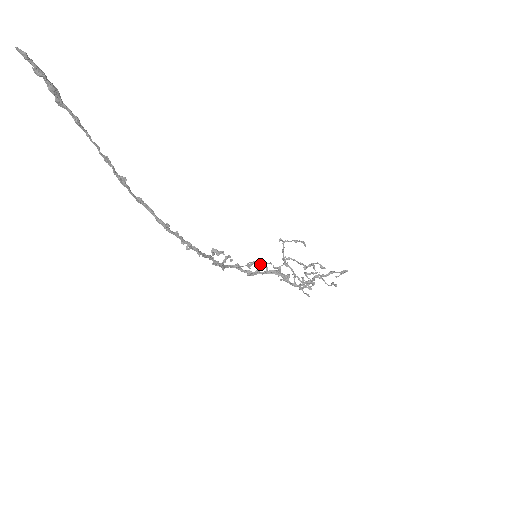
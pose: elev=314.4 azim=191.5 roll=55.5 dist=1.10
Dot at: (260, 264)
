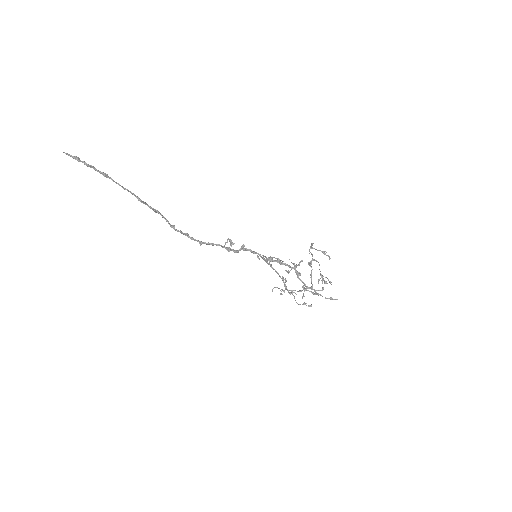
Dot at: occluded
